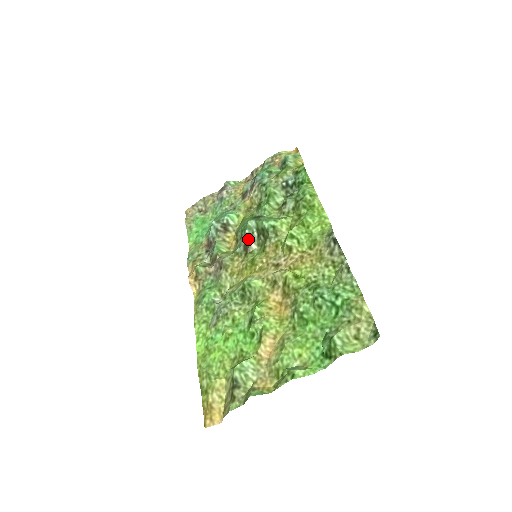
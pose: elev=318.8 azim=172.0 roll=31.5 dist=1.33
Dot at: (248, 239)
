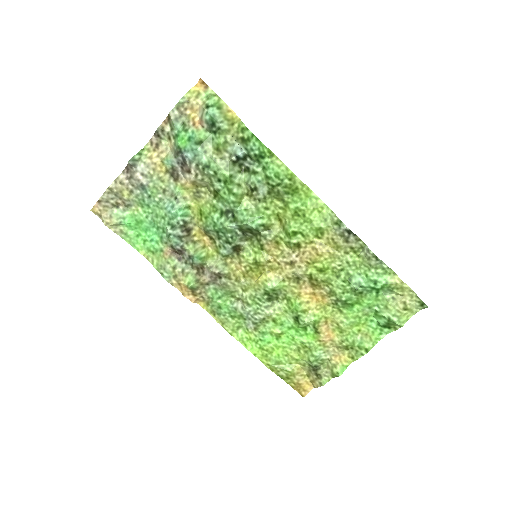
Dot at: (235, 242)
